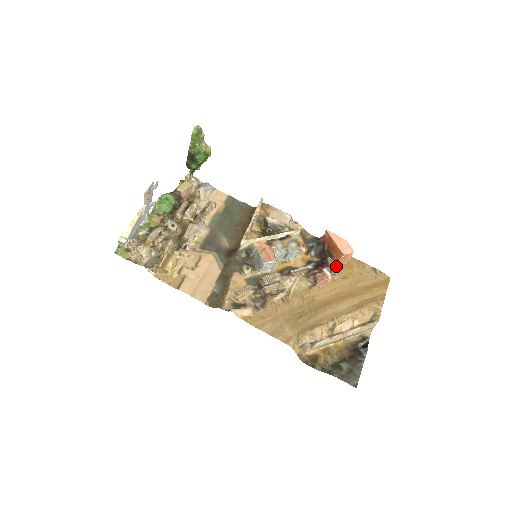
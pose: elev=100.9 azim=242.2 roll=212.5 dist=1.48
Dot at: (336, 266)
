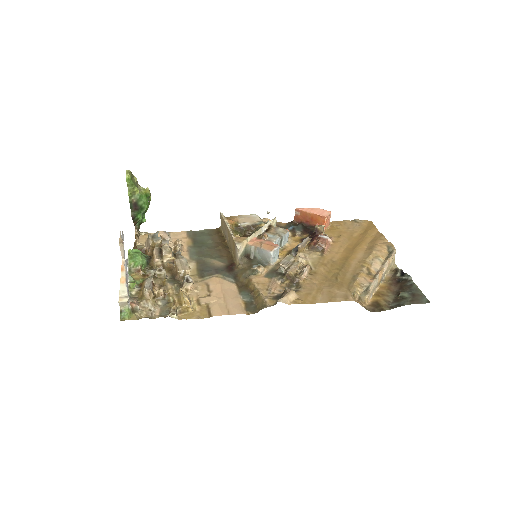
Dot at: (325, 232)
